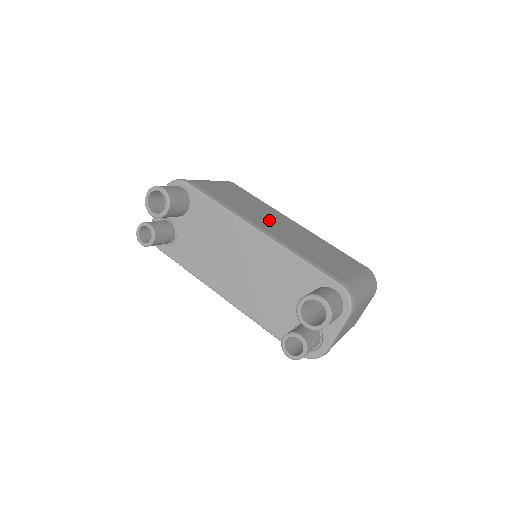
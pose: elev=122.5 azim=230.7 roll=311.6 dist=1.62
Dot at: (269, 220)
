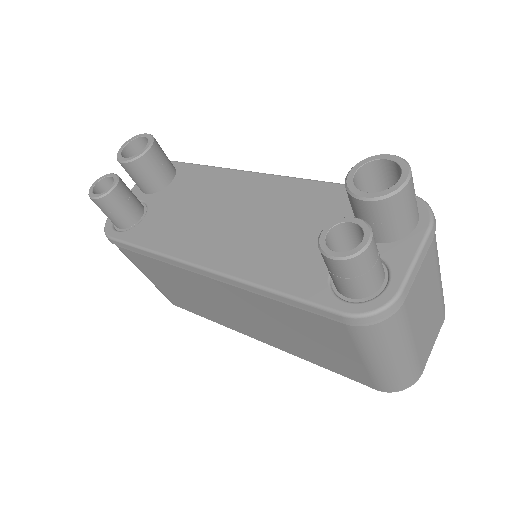
Dot at: occluded
